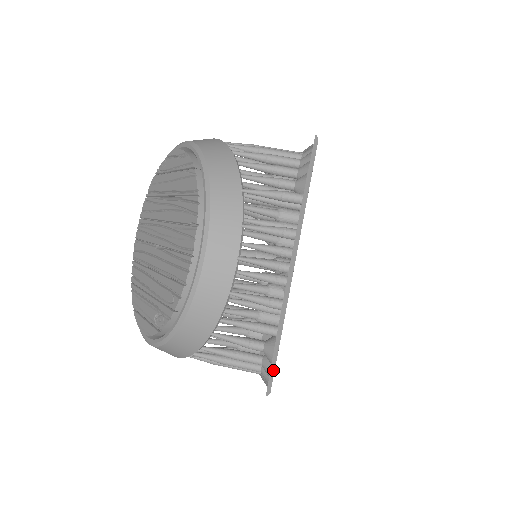
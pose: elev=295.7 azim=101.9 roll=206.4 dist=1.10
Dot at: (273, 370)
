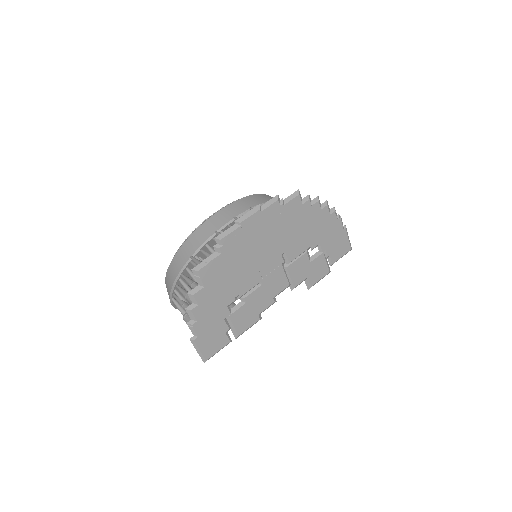
Dot at: (197, 270)
